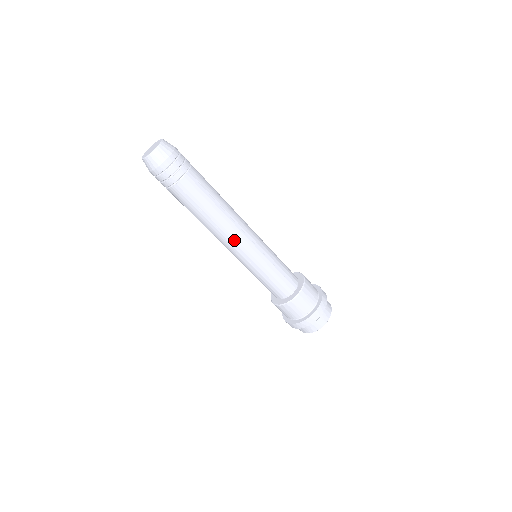
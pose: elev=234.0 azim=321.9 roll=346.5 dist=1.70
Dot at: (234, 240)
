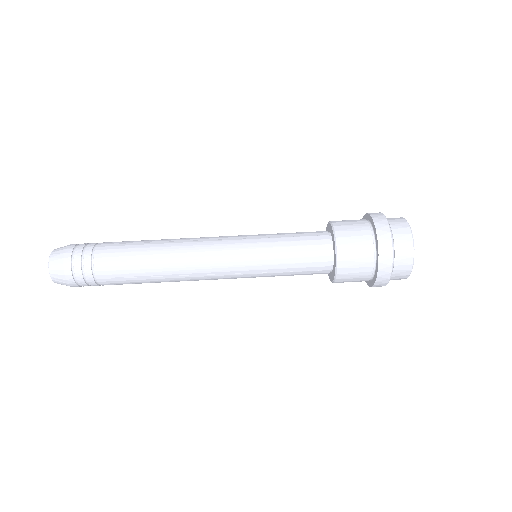
Dot at: (204, 254)
